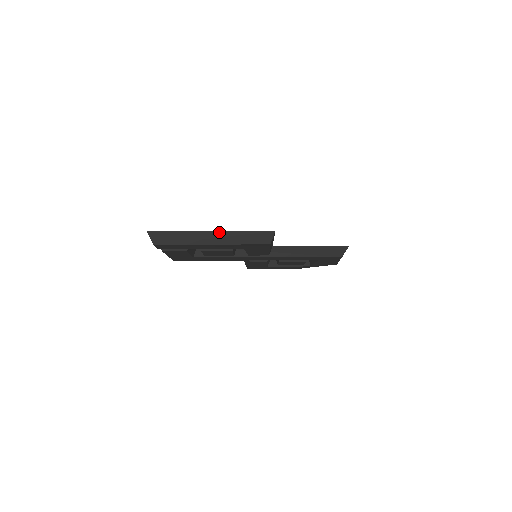
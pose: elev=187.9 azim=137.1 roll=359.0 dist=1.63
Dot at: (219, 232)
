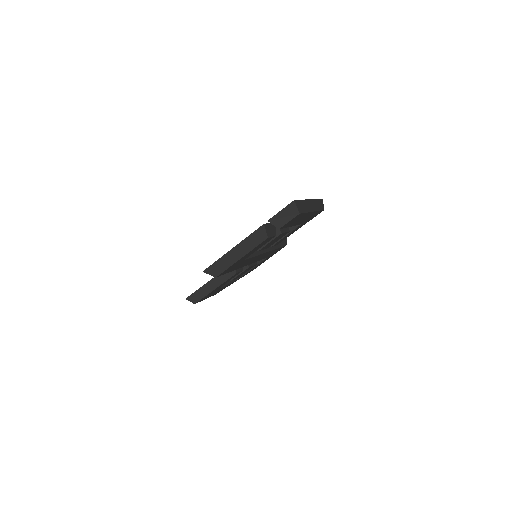
Dot at: (312, 200)
